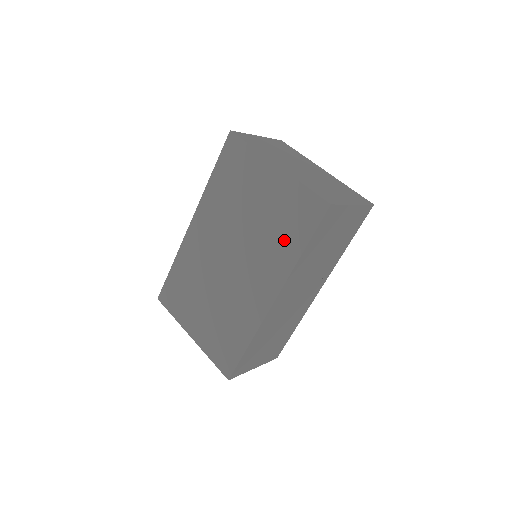
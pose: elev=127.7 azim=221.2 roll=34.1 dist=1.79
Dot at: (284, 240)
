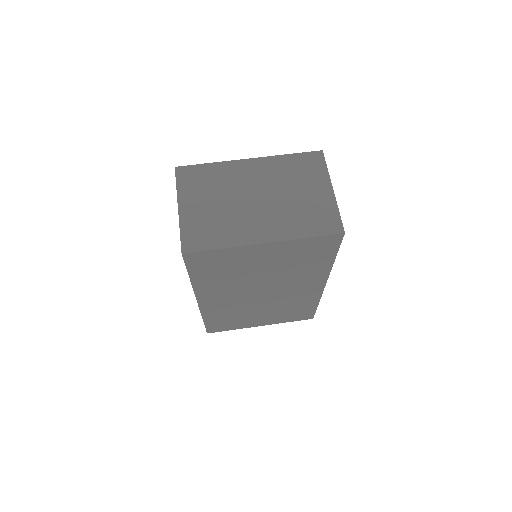
Dot at: (311, 265)
